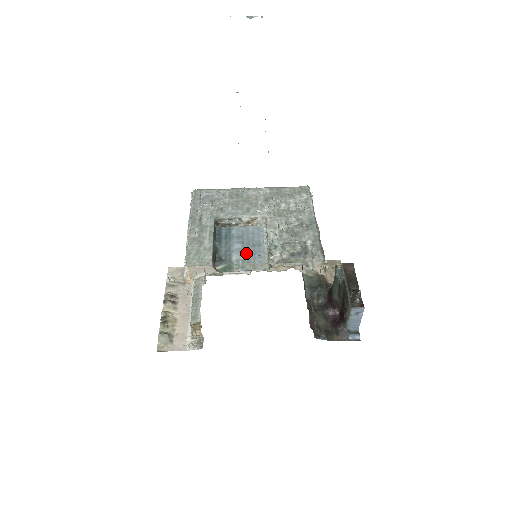
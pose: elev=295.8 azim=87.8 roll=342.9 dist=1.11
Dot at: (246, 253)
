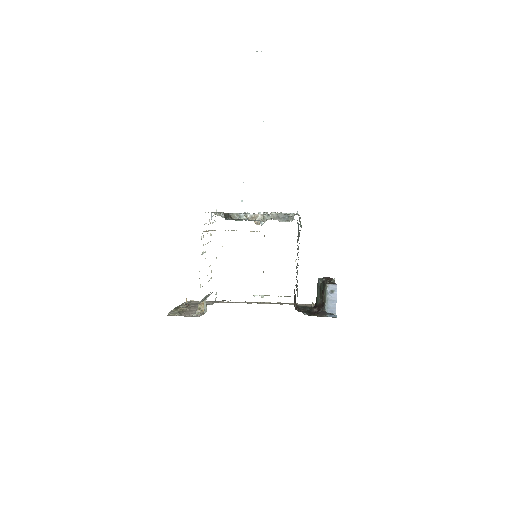
Dot at: occluded
